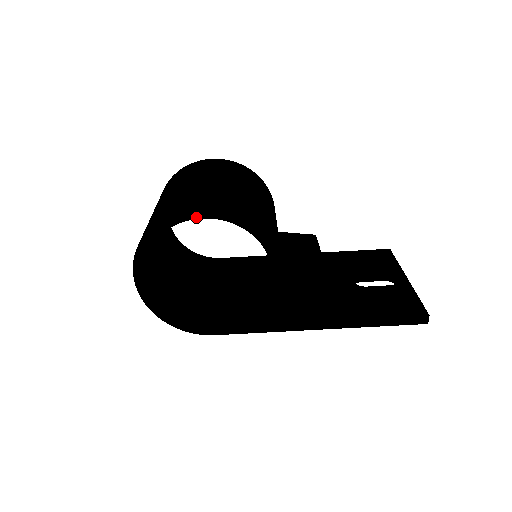
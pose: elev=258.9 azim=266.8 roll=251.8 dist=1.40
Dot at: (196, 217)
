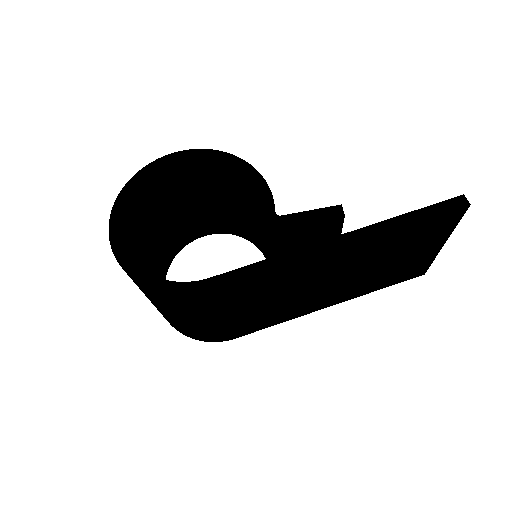
Dot at: (170, 162)
